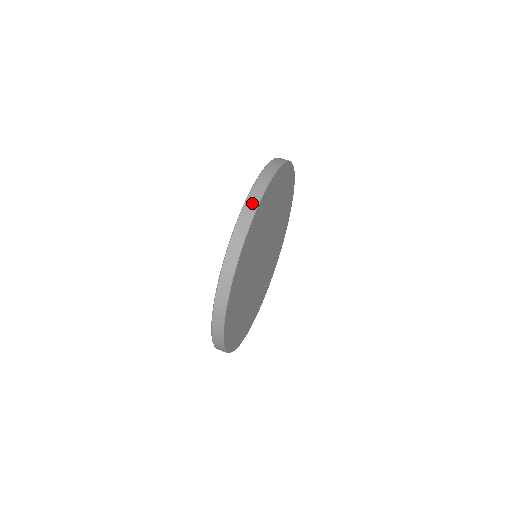
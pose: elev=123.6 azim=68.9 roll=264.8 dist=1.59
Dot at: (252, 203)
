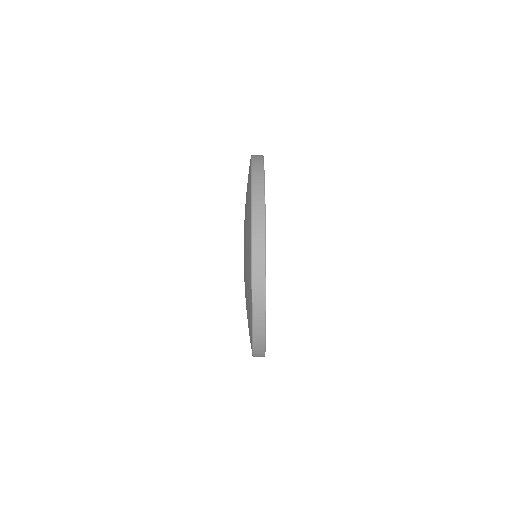
Dot at: (258, 157)
